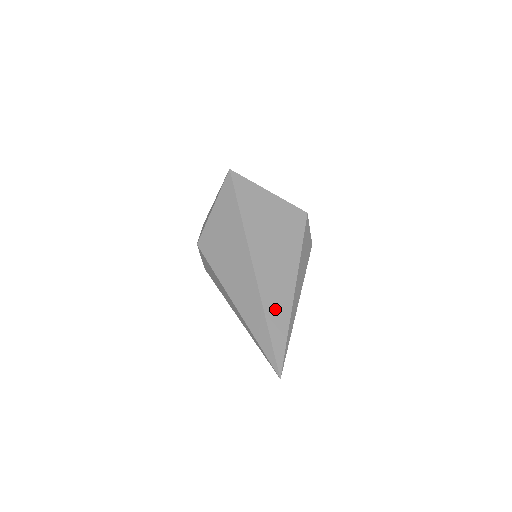
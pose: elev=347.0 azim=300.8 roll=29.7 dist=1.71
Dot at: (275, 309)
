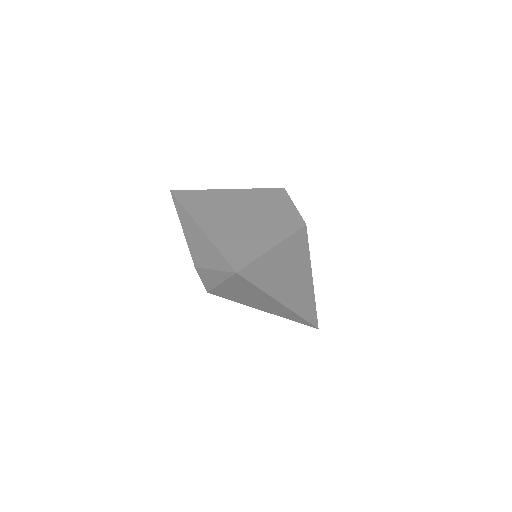
Dot at: (306, 308)
